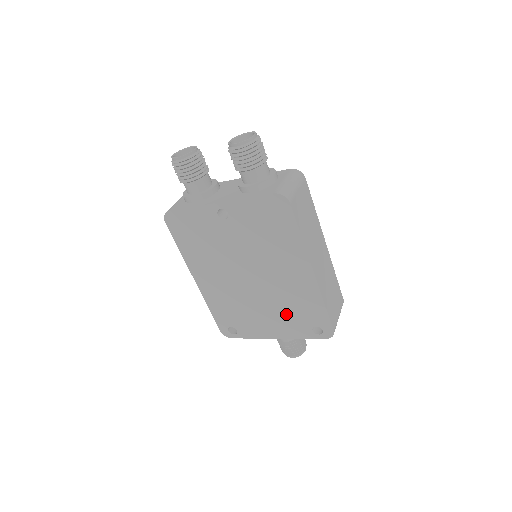
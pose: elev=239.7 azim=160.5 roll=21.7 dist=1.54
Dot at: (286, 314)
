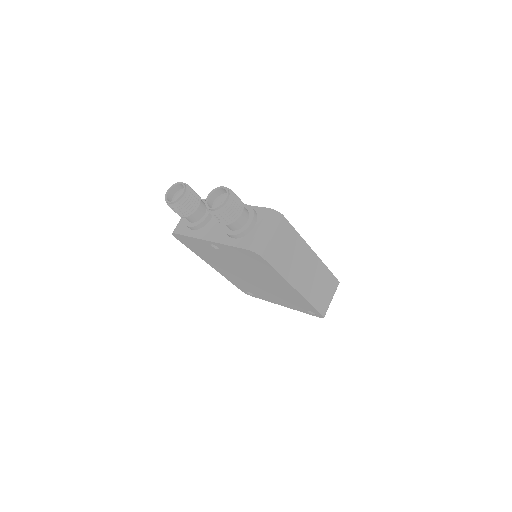
Dot at: (285, 299)
